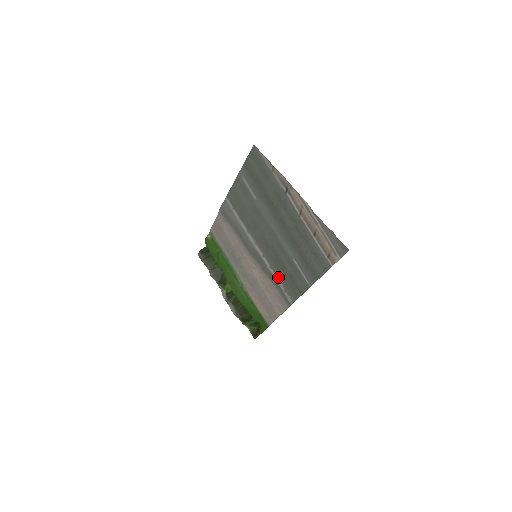
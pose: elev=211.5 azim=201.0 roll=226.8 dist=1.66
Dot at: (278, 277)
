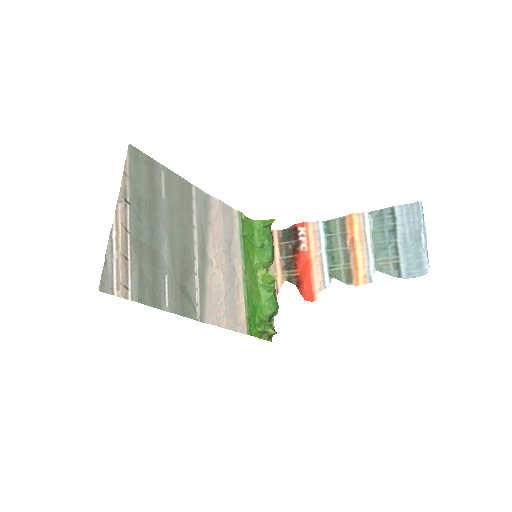
Dot at: (194, 287)
